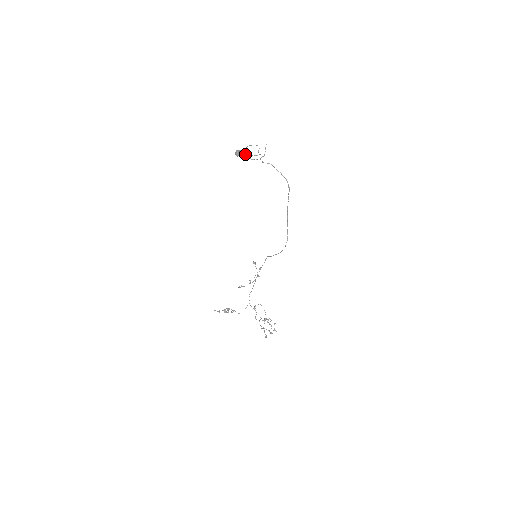
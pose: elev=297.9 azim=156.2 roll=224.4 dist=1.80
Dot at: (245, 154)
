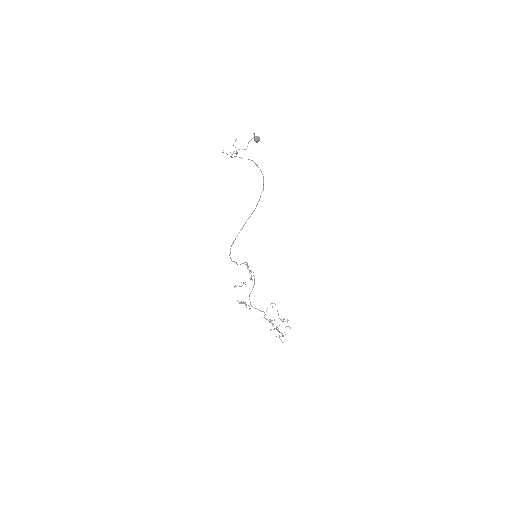
Dot at: occluded
